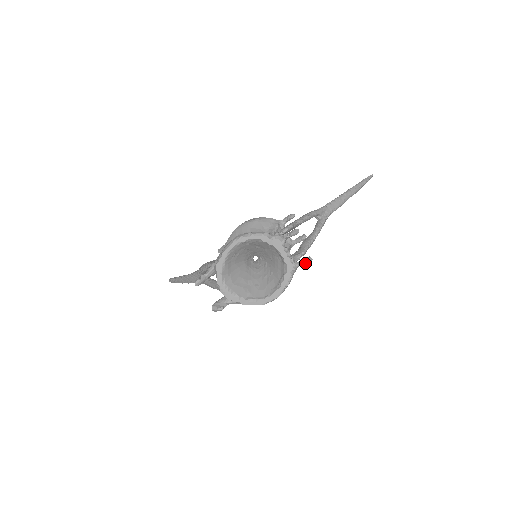
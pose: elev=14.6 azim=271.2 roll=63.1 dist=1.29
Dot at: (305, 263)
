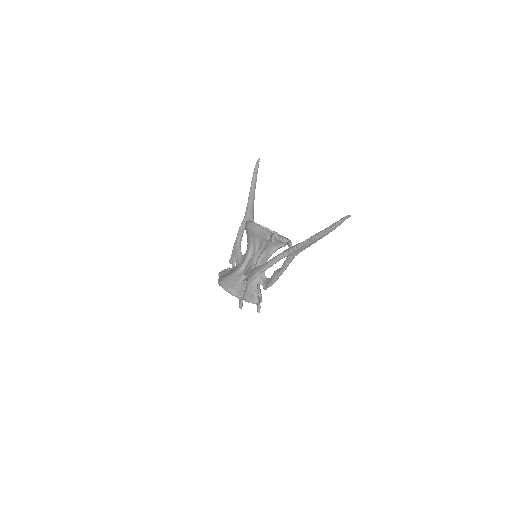
Dot at: (258, 309)
